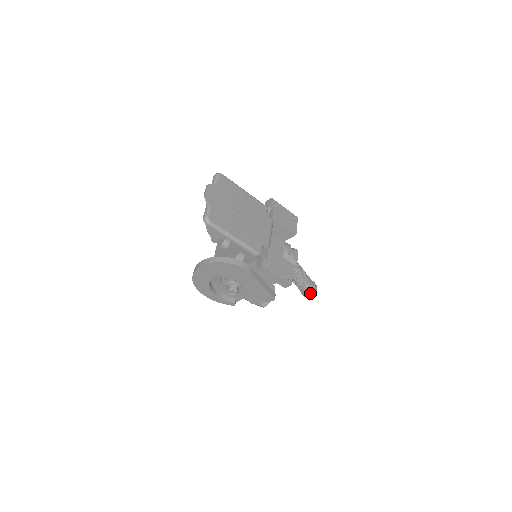
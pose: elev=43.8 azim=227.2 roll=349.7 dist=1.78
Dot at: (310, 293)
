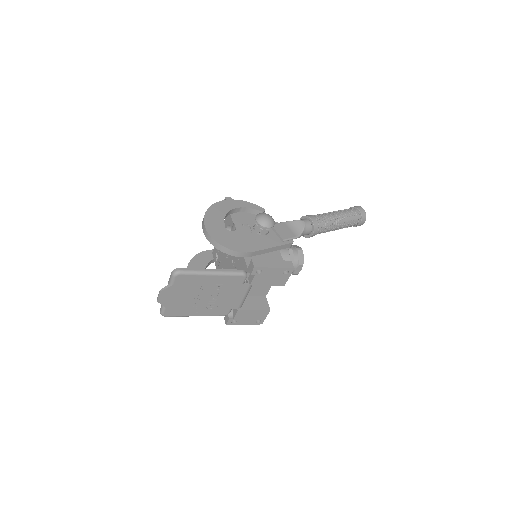
Dot at: (353, 226)
